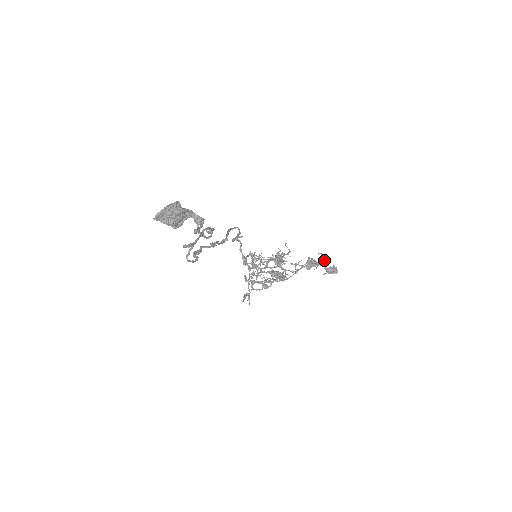
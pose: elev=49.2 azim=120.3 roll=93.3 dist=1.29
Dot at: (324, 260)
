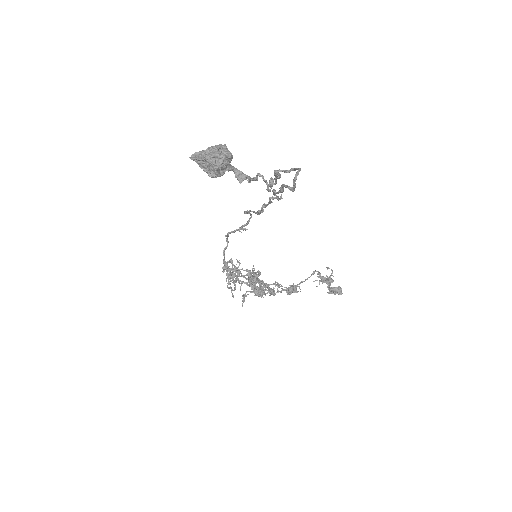
Dot at: occluded
